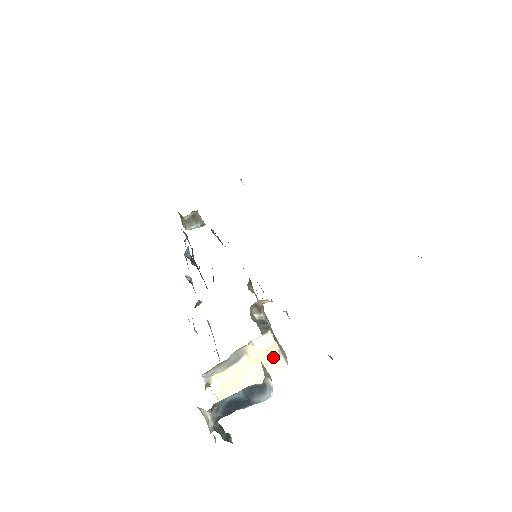
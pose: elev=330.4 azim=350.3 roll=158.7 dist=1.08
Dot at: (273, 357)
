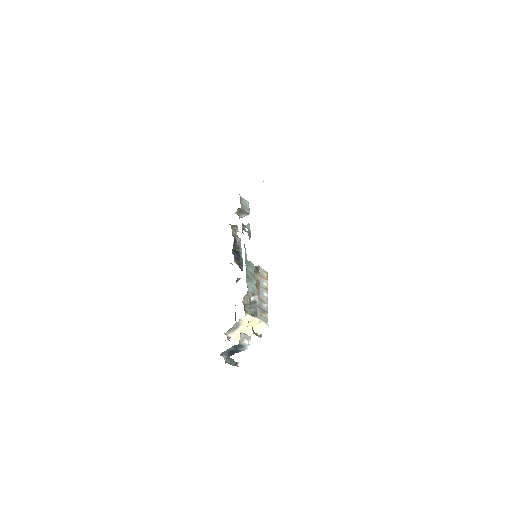
Dot at: (256, 323)
